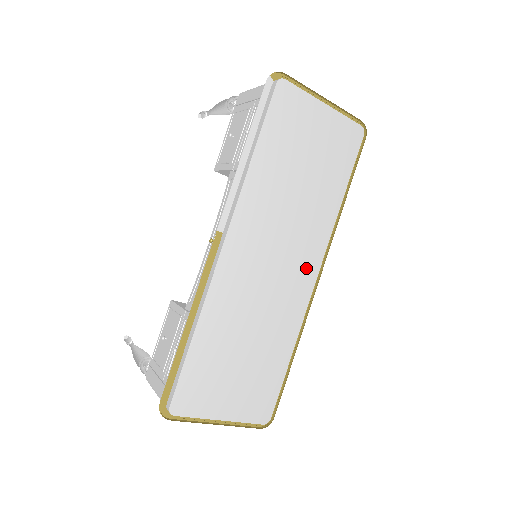
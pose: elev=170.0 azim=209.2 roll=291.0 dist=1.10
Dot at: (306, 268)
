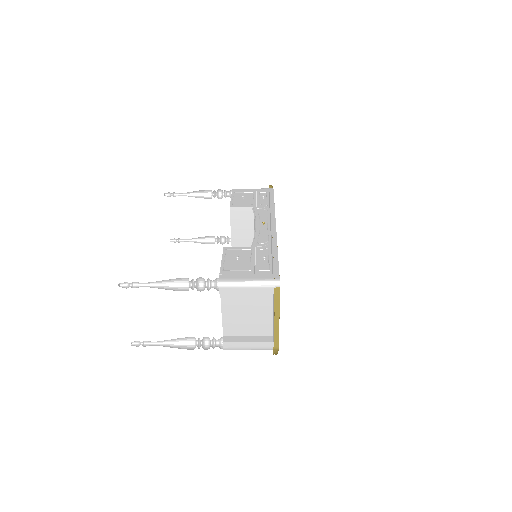
Dot at: occluded
